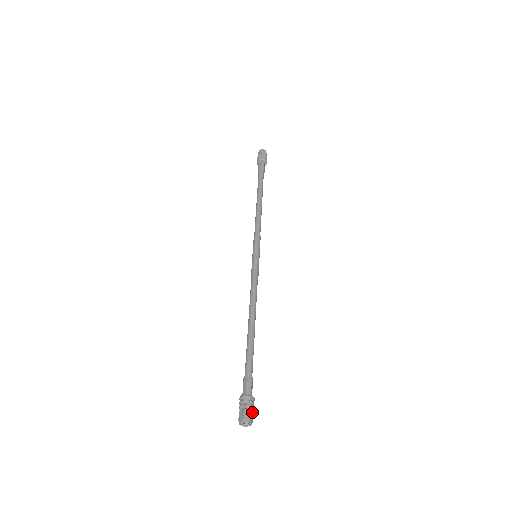
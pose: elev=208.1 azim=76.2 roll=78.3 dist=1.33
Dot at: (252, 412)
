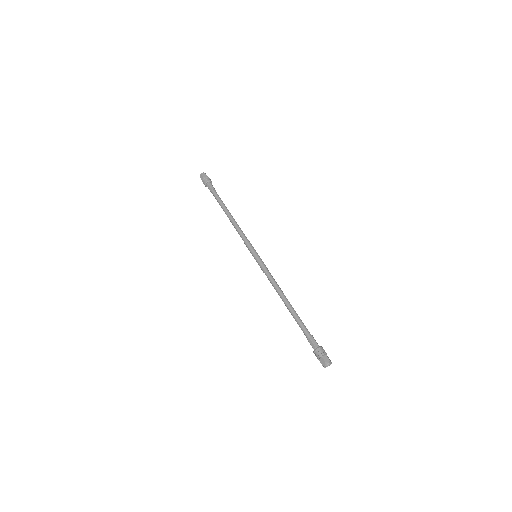
Dot at: occluded
